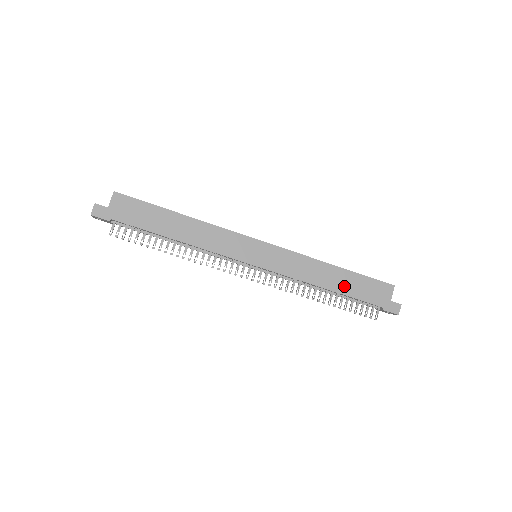
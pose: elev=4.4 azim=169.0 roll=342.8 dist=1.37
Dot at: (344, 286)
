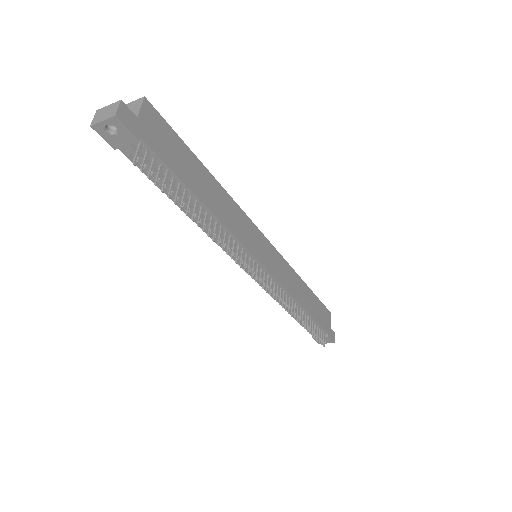
Dot at: (311, 307)
